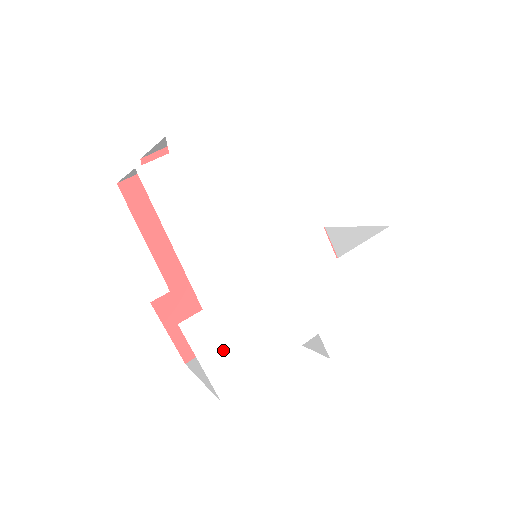
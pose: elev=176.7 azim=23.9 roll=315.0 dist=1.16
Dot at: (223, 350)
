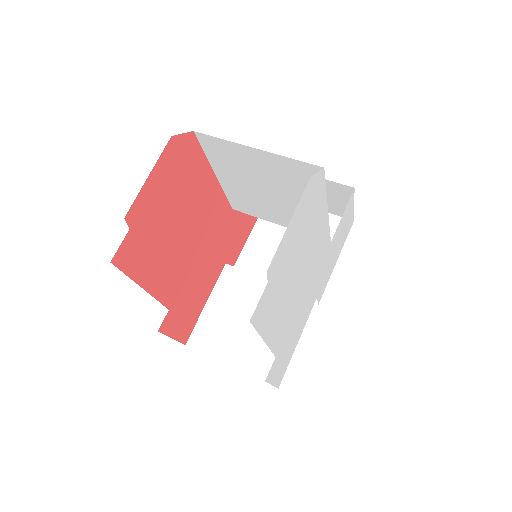
Dot at: (281, 364)
